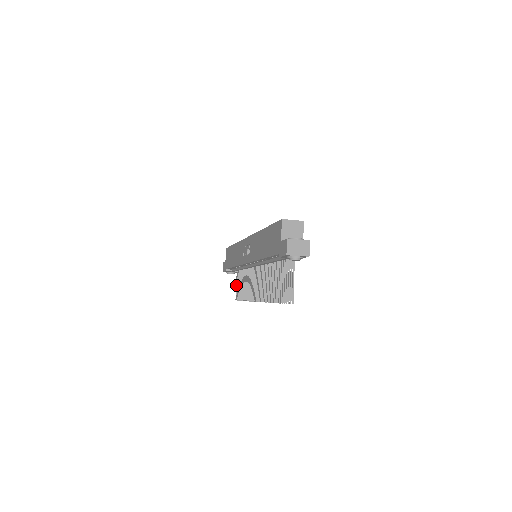
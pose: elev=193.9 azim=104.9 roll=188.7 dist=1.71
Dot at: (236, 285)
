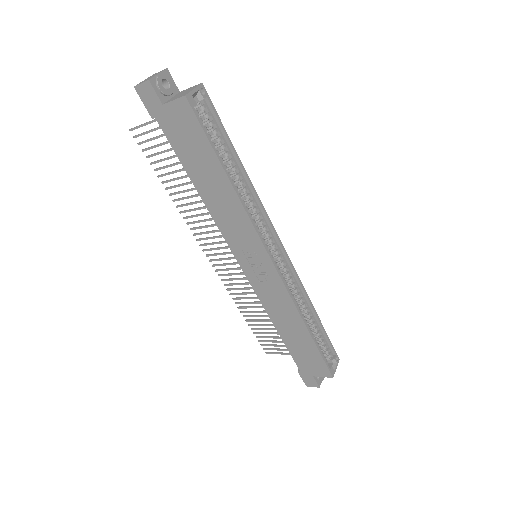
Dot at: occluded
